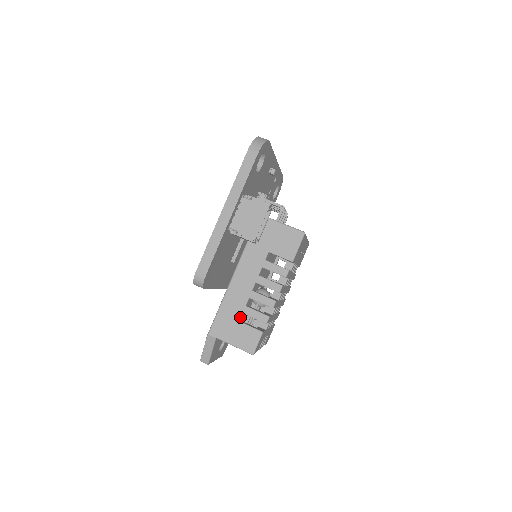
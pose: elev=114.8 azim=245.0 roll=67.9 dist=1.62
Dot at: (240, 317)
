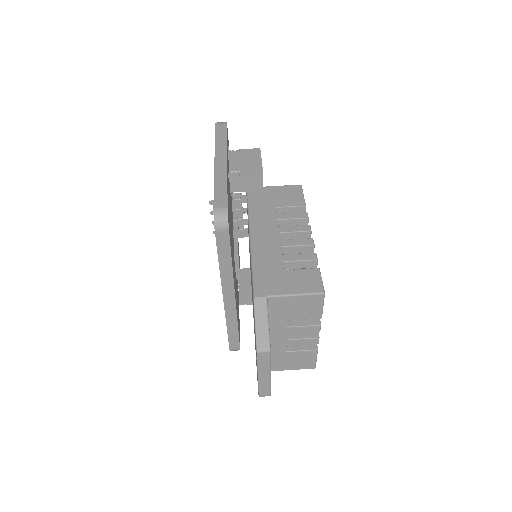
Dot at: (283, 266)
